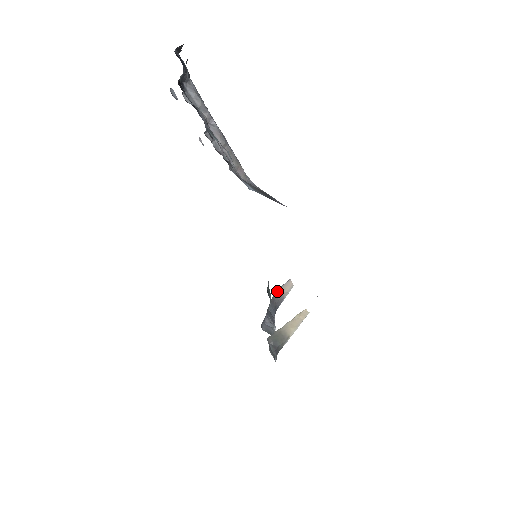
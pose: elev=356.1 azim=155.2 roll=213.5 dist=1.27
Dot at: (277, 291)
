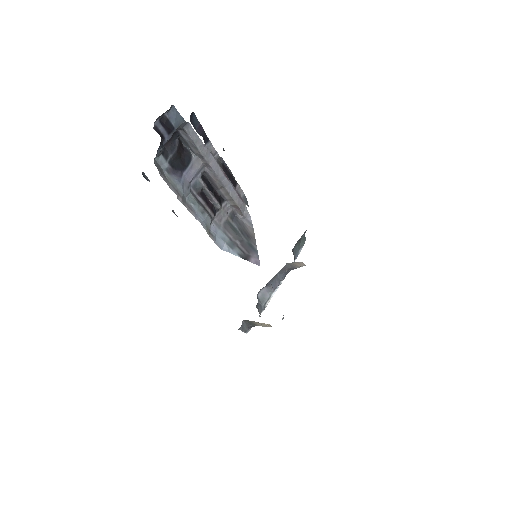
Dot at: occluded
